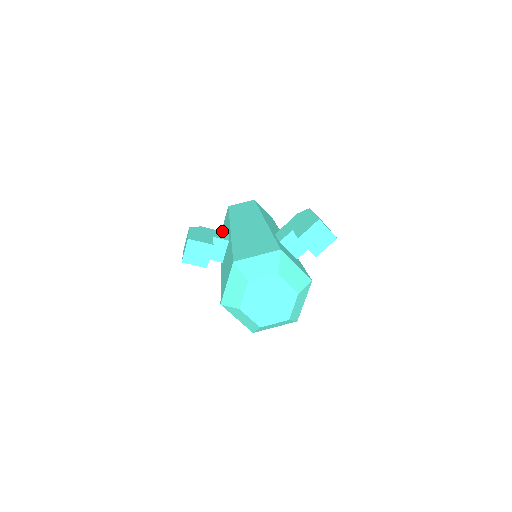
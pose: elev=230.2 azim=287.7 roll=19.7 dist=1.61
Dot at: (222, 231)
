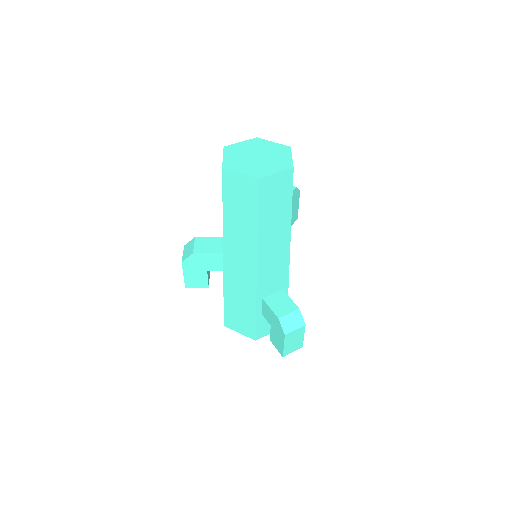
Dot at: occluded
